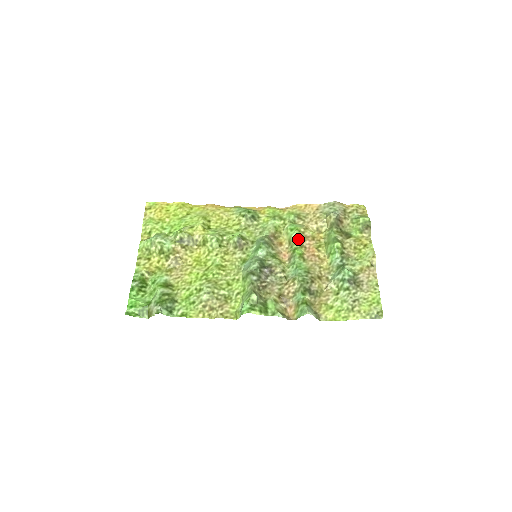
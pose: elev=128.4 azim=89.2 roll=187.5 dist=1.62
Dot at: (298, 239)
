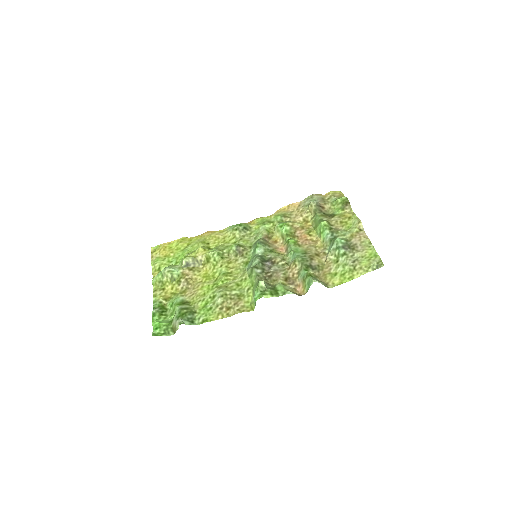
Dot at: (289, 232)
